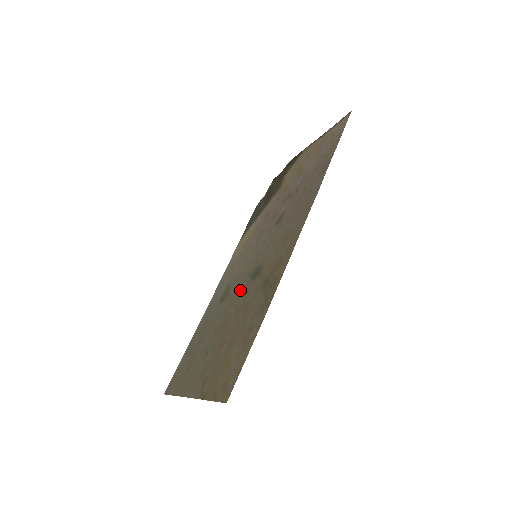
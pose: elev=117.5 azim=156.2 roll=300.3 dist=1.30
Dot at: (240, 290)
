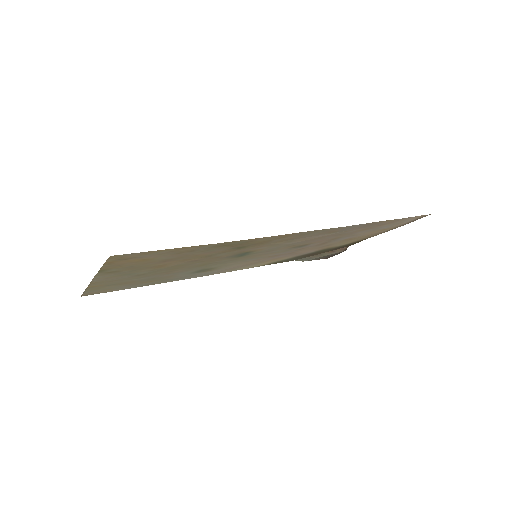
Dot at: (218, 261)
